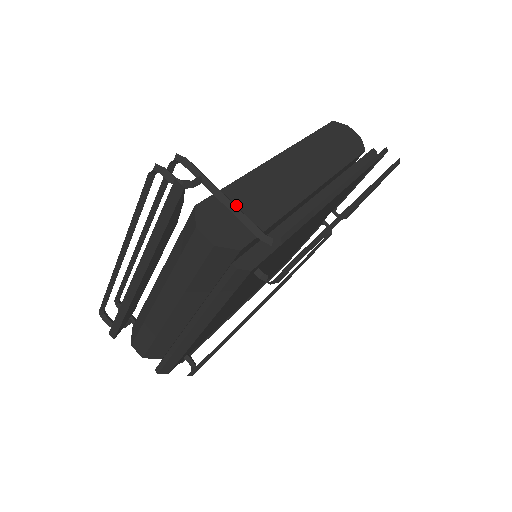
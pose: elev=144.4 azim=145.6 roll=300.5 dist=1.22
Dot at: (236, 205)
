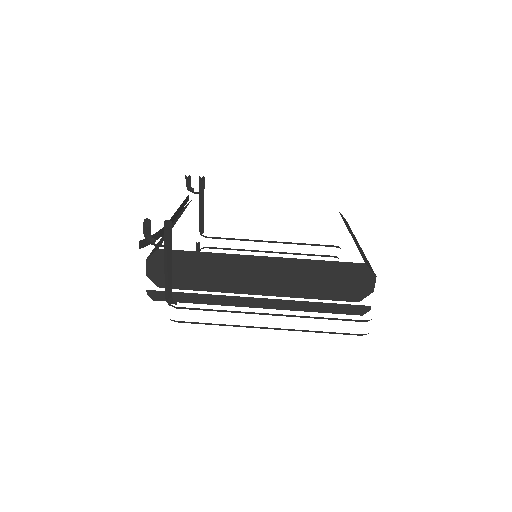
Dot at: (186, 265)
